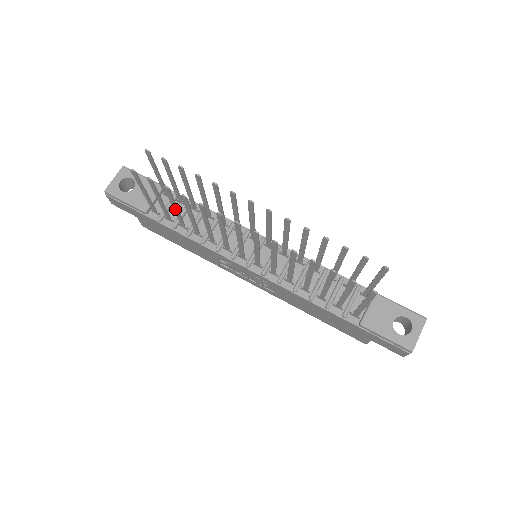
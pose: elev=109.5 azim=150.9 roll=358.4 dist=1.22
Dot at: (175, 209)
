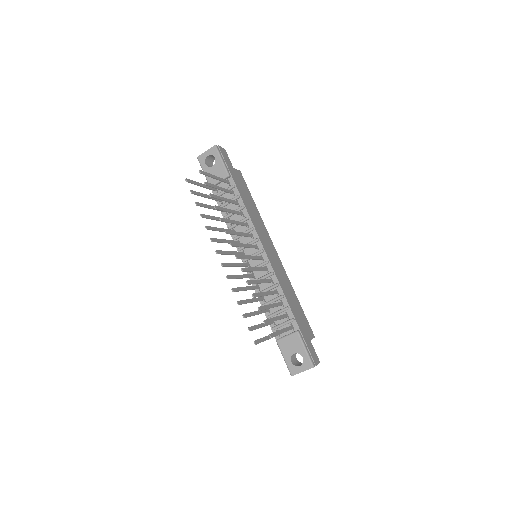
Dot at: (211, 207)
